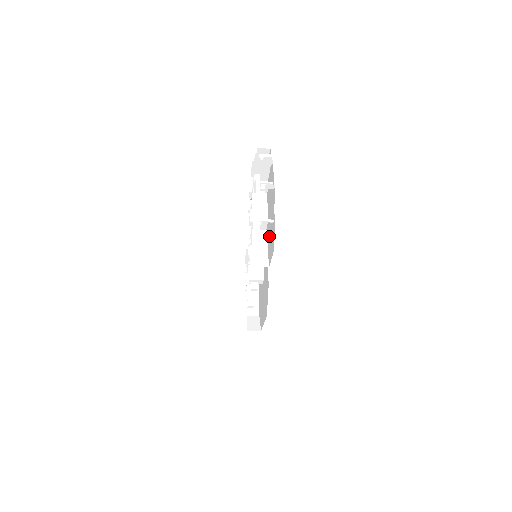
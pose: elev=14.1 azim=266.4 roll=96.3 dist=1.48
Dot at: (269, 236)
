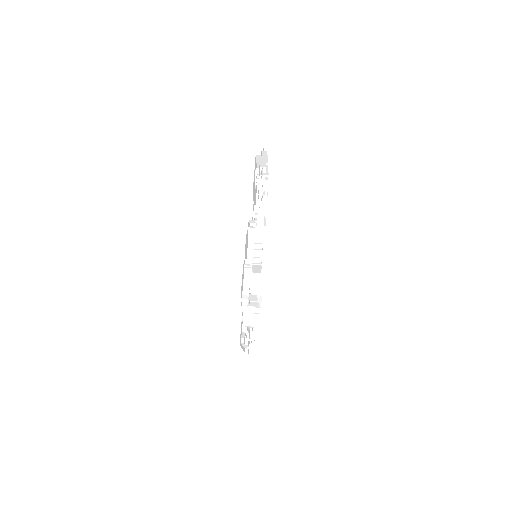
Dot at: occluded
